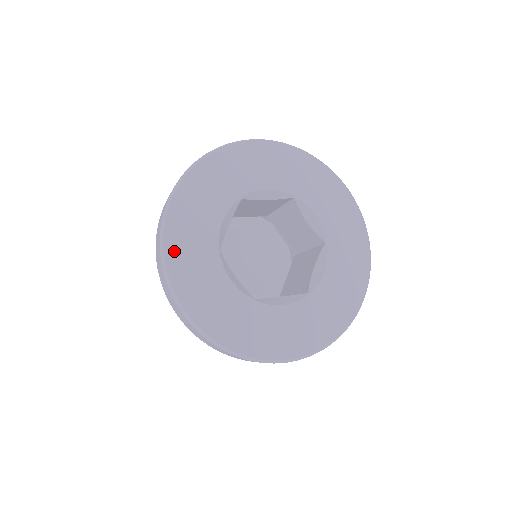
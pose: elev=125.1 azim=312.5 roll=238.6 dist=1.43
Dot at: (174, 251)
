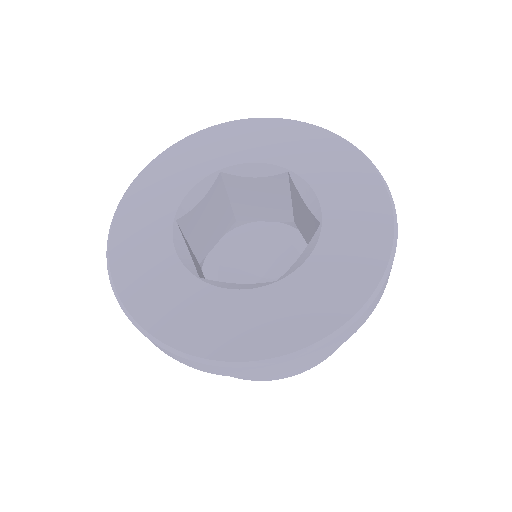
Dot at: (157, 322)
